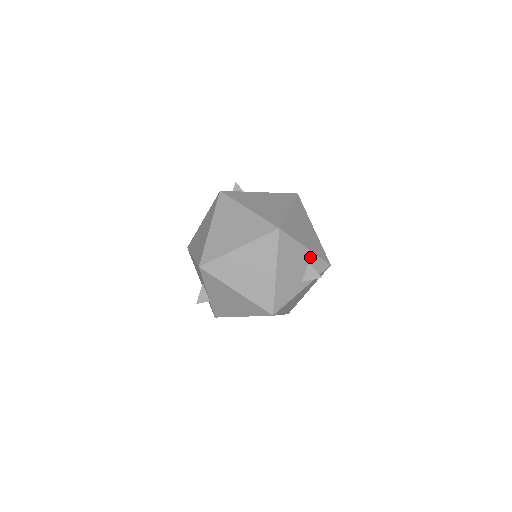
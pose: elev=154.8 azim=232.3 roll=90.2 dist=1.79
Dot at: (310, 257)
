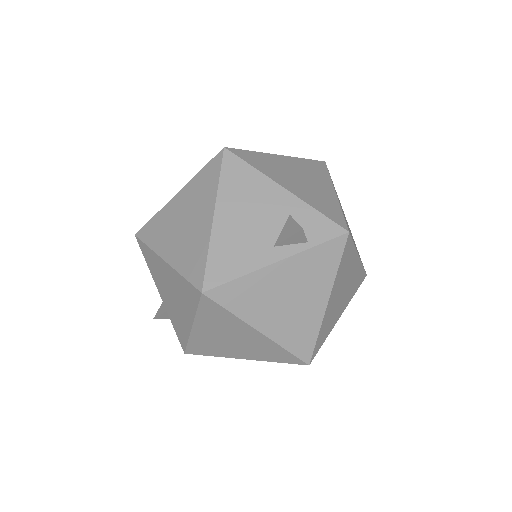
Dot at: (294, 206)
